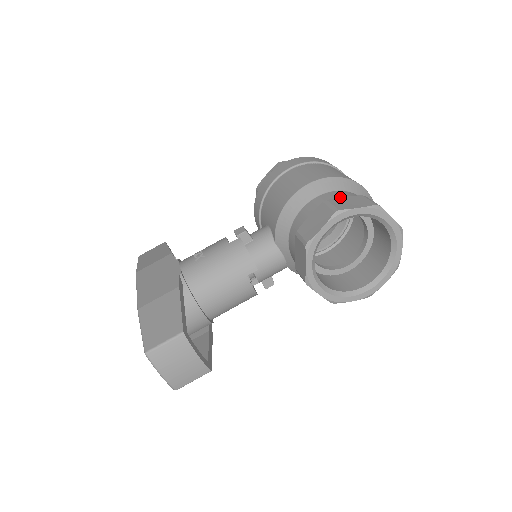
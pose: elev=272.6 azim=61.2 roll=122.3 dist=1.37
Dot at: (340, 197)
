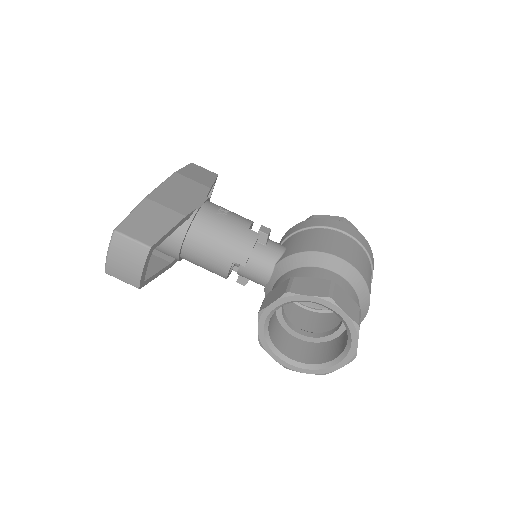
Dot at: (345, 291)
